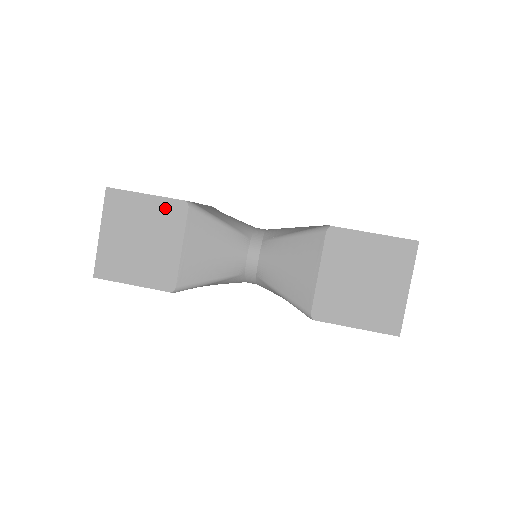
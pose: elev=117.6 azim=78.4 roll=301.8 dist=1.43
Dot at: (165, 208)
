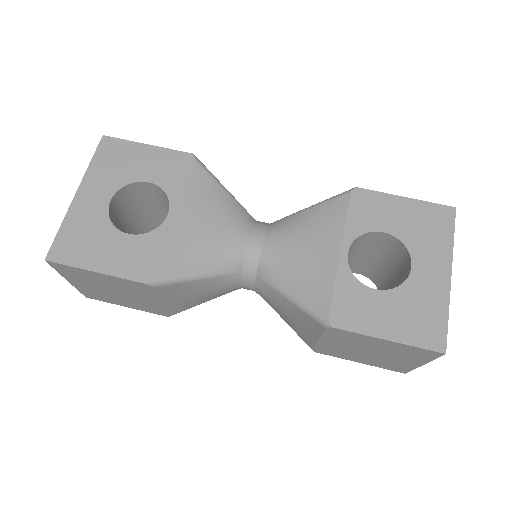
Dot at: (125, 283)
